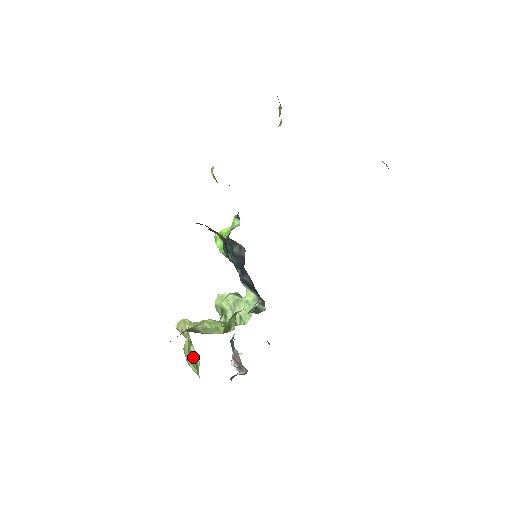
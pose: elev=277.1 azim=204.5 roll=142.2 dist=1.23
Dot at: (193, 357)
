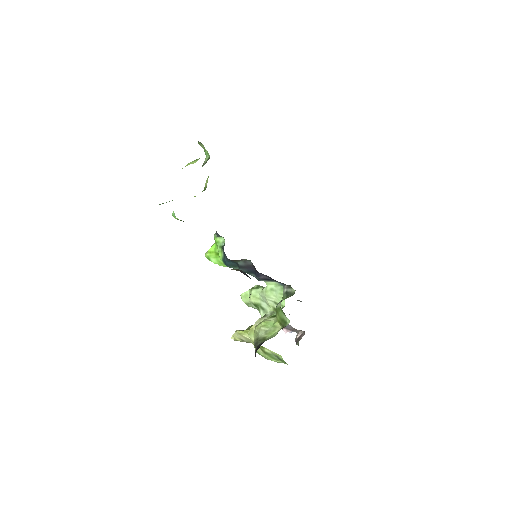
Dot at: (271, 355)
